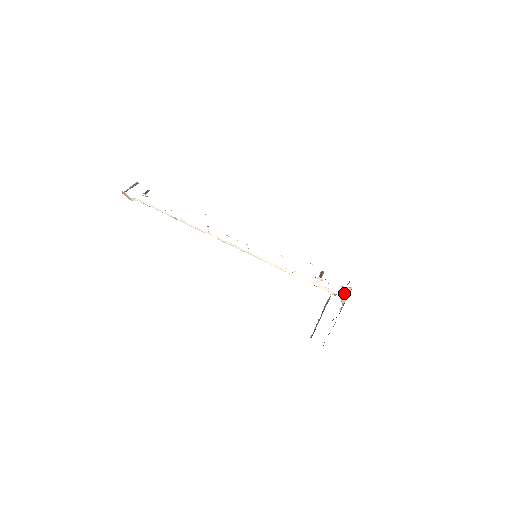
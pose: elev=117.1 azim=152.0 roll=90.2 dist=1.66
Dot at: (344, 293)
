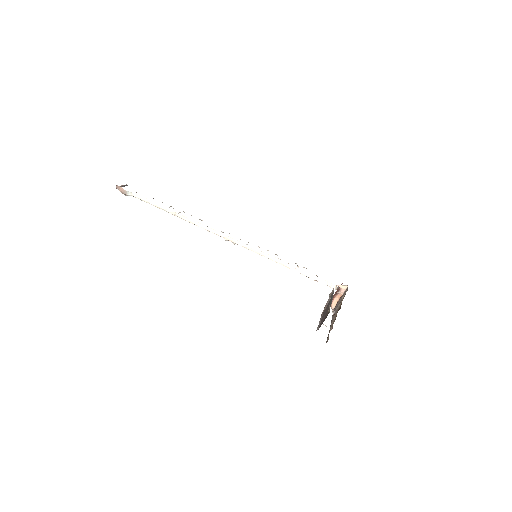
Dot at: (336, 297)
